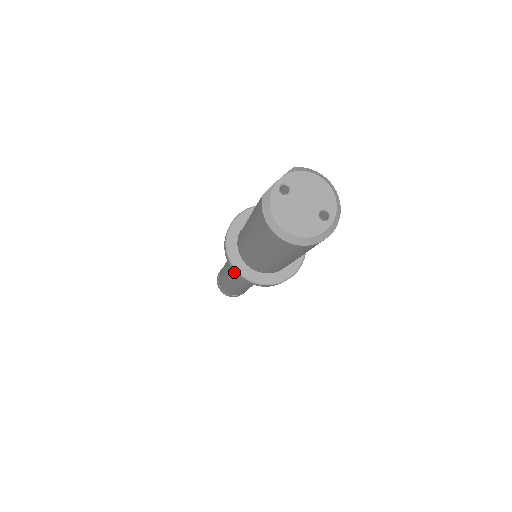
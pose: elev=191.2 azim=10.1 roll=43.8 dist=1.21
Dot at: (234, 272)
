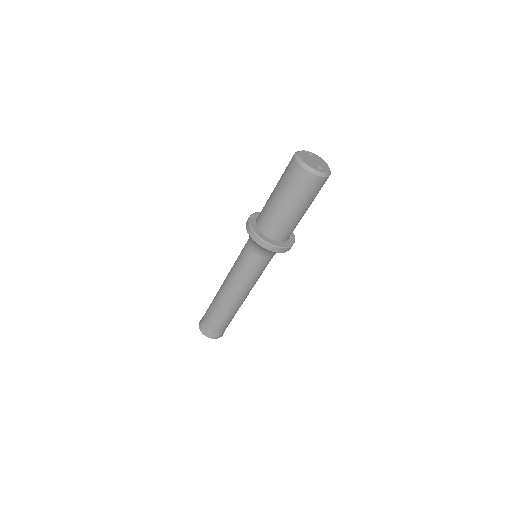
Dot at: (246, 226)
